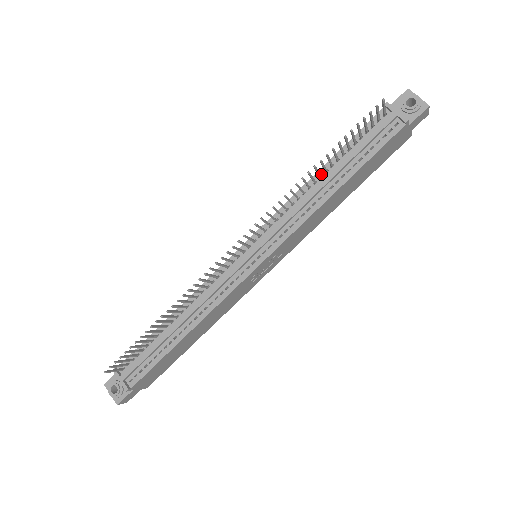
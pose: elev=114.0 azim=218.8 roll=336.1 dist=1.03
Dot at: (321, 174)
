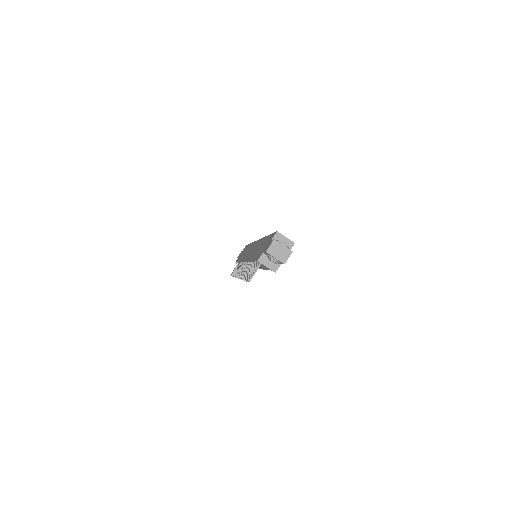
Dot at: (254, 261)
